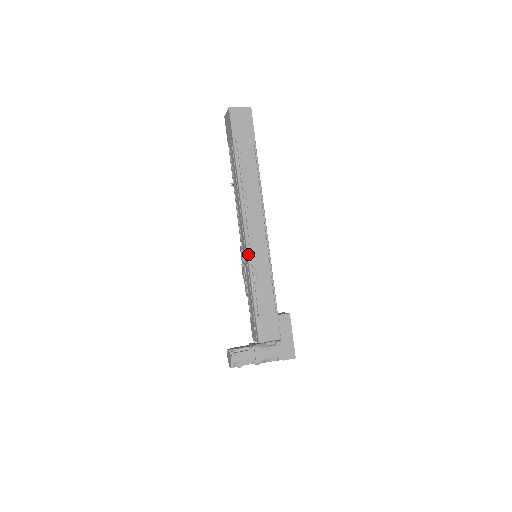
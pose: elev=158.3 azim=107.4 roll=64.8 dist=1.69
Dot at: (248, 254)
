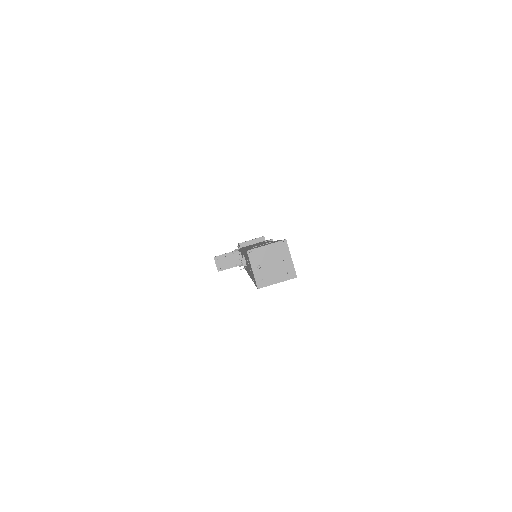
Dot at: occluded
